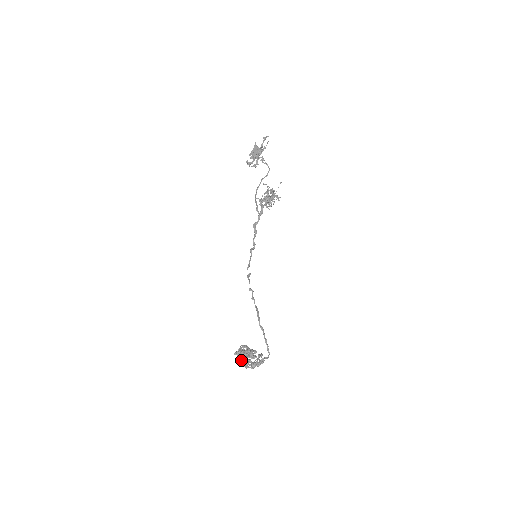
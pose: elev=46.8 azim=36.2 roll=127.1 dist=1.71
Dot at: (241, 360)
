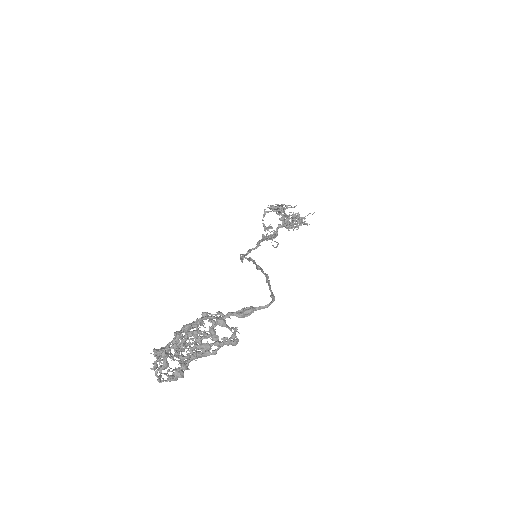
Dot at: (173, 346)
